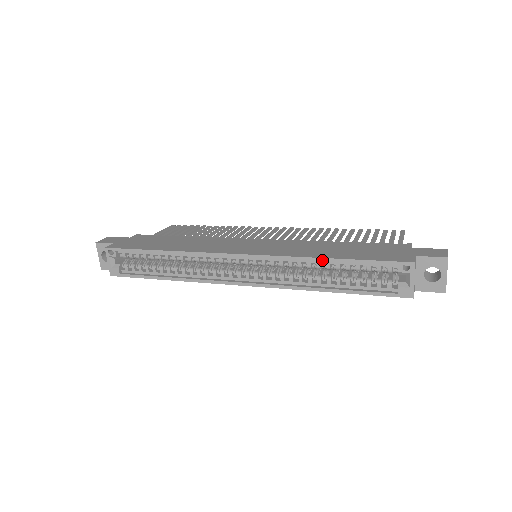
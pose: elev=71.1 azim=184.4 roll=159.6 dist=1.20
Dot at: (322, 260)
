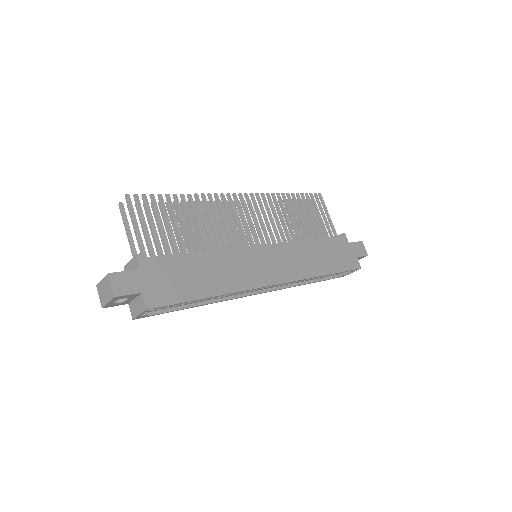
Dot at: occluded
